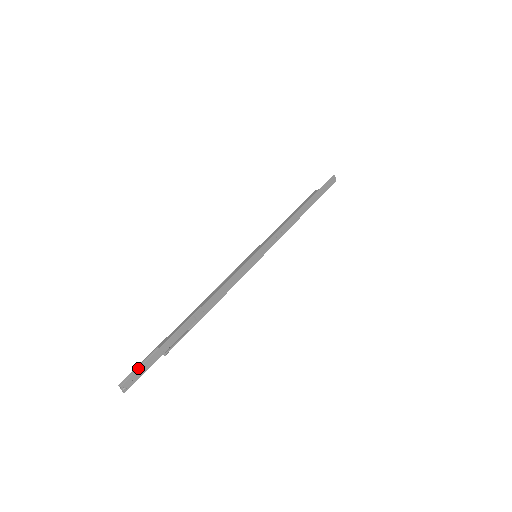
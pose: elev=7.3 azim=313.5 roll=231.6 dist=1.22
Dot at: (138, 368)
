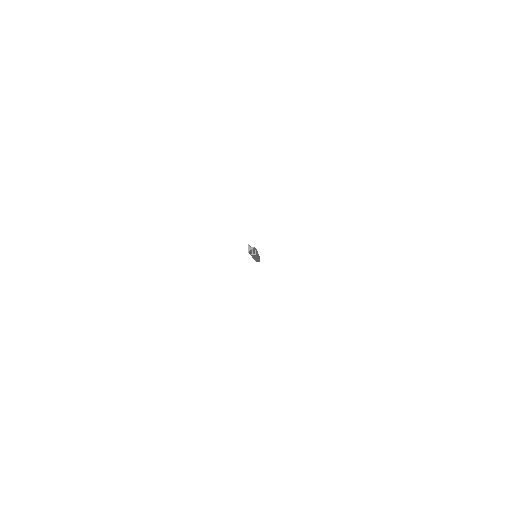
Dot at: occluded
